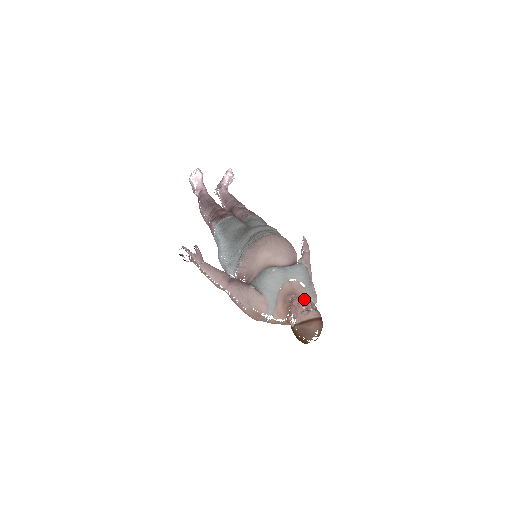
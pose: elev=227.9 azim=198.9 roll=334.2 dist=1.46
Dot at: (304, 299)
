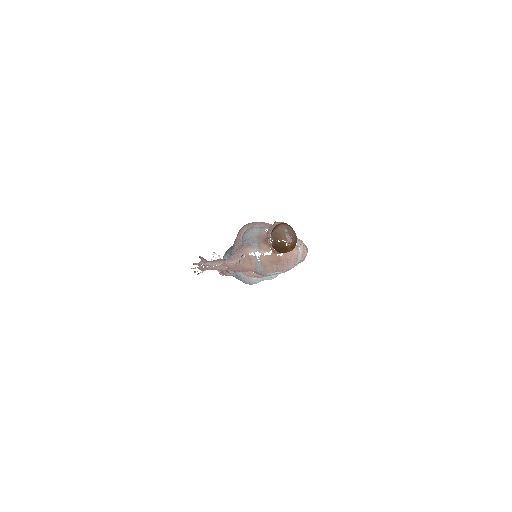
Dot at: occluded
